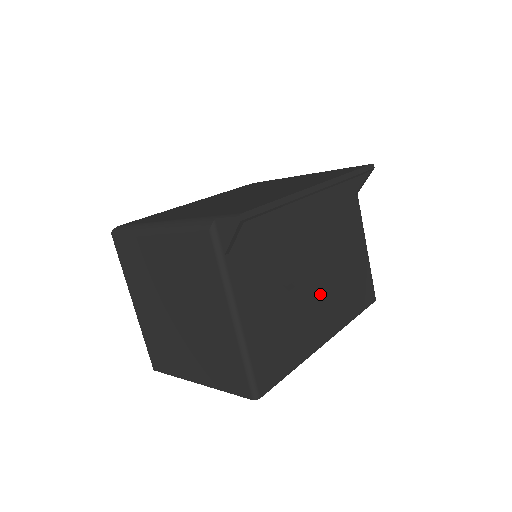
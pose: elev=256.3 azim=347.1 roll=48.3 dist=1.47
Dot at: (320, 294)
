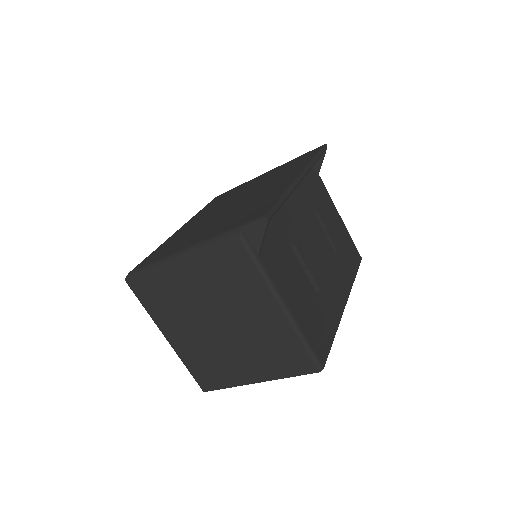
Dot at: (327, 266)
